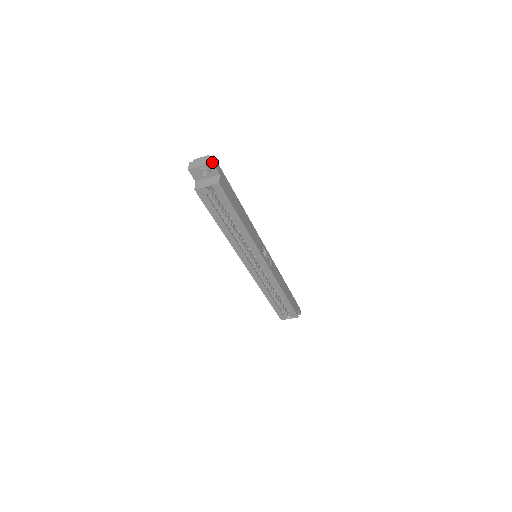
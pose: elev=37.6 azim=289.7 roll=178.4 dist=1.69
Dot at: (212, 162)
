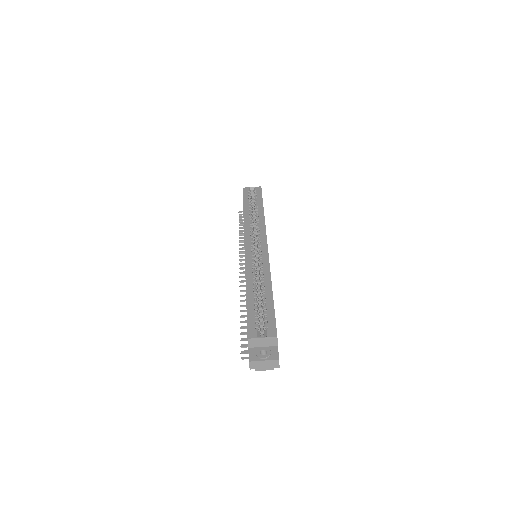
Dot at: occluded
